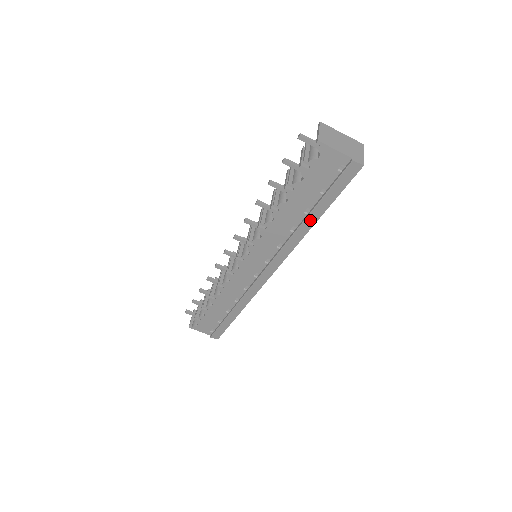
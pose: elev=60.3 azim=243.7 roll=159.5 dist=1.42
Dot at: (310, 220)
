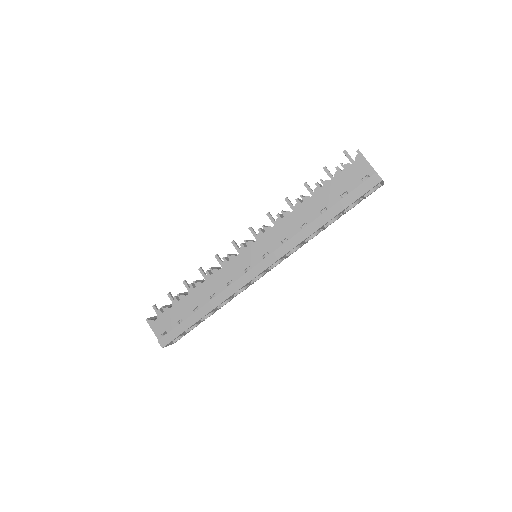
Dot at: (322, 219)
